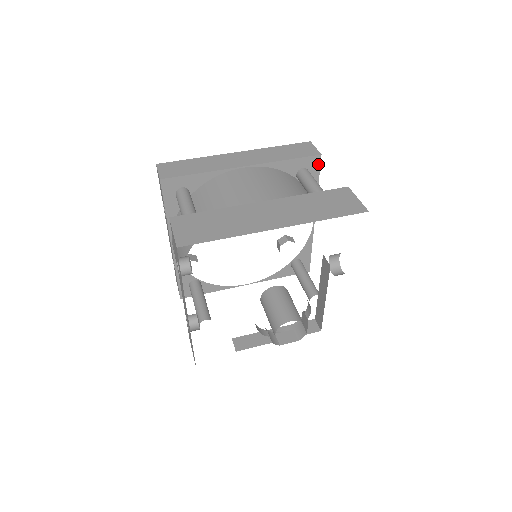
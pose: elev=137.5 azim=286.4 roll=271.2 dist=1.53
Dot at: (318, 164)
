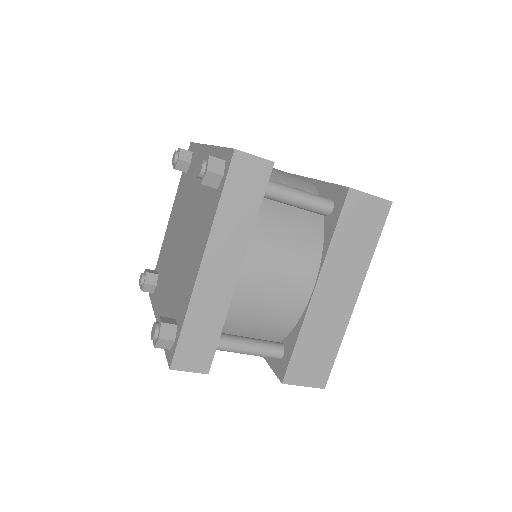
Dot at: occluded
